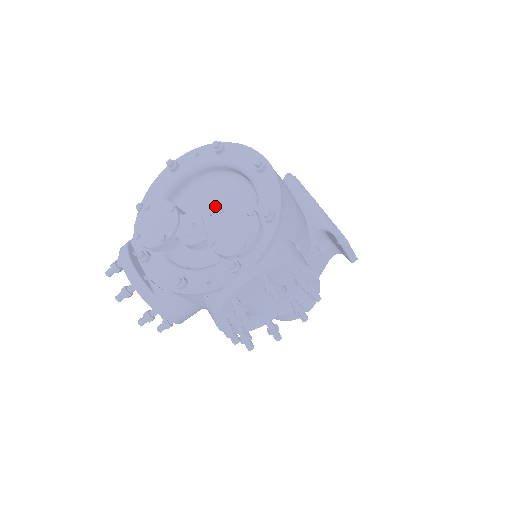
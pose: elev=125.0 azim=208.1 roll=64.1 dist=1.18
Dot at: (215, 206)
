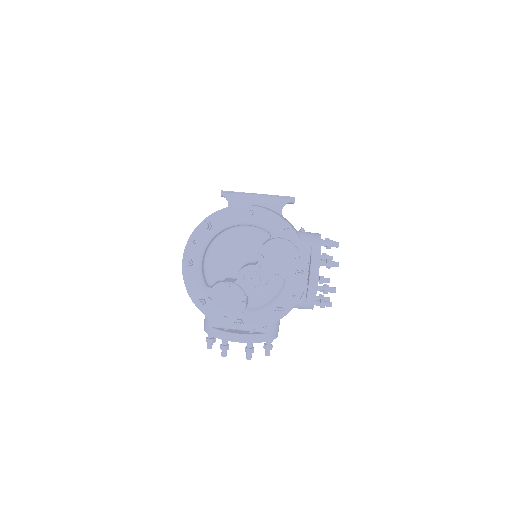
Dot at: (237, 257)
